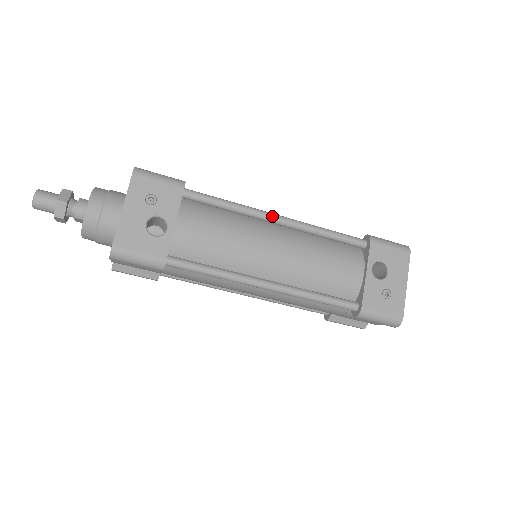
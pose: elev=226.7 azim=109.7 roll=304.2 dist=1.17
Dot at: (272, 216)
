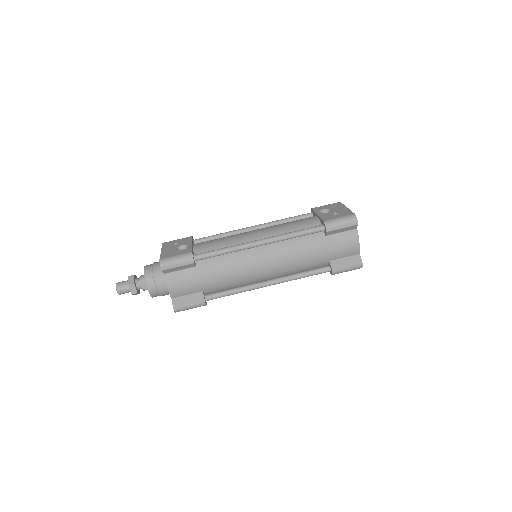
Dot at: (248, 227)
